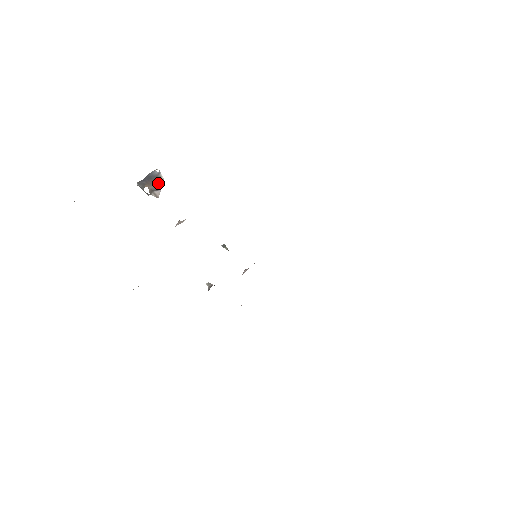
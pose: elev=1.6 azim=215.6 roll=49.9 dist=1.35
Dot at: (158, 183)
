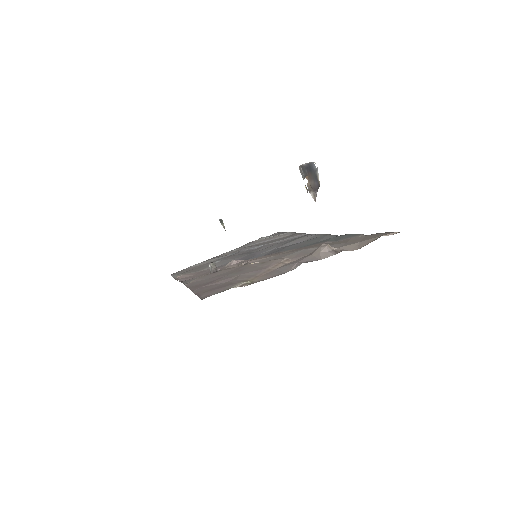
Dot at: (316, 182)
